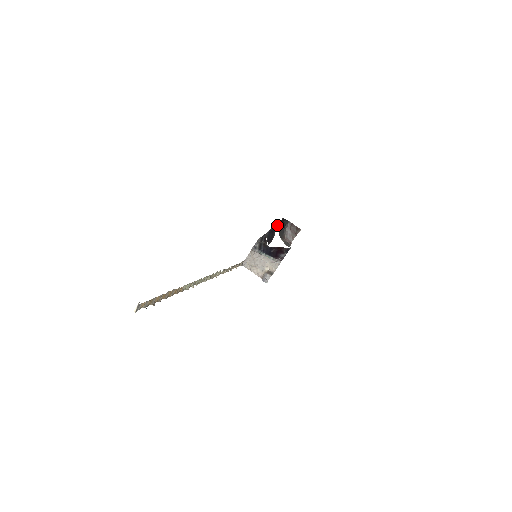
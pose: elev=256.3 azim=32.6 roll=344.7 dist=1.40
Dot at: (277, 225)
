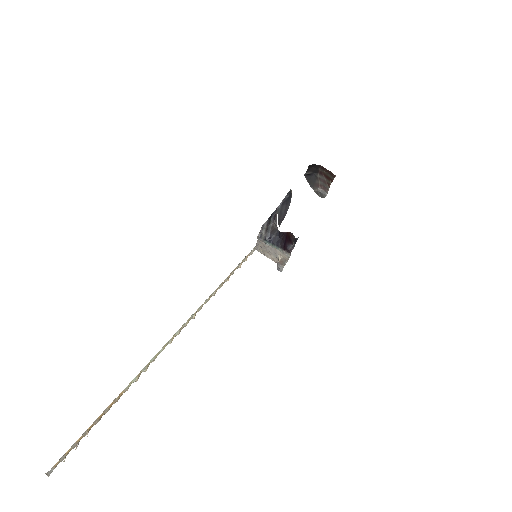
Dot at: occluded
